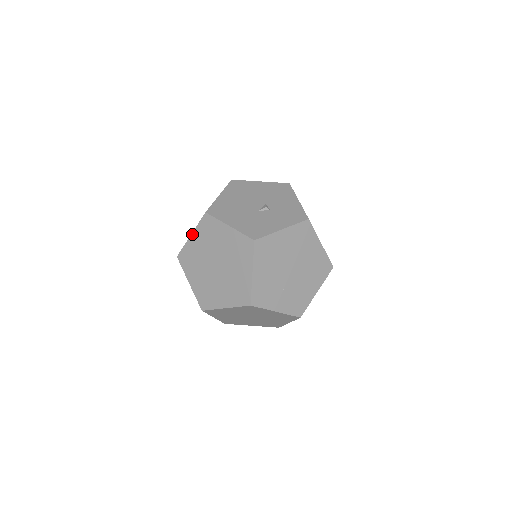
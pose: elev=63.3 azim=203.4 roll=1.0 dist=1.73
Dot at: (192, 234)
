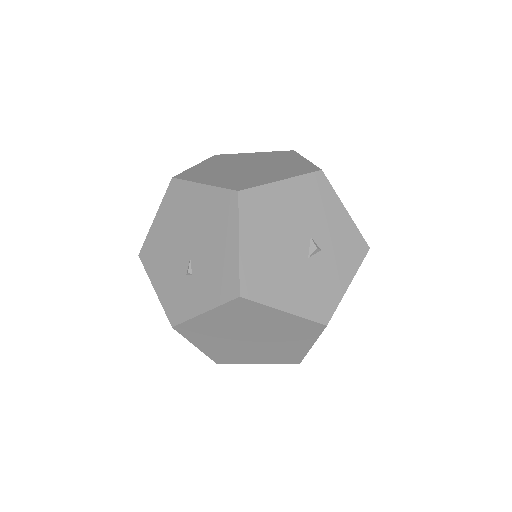
Dot at: (207, 313)
